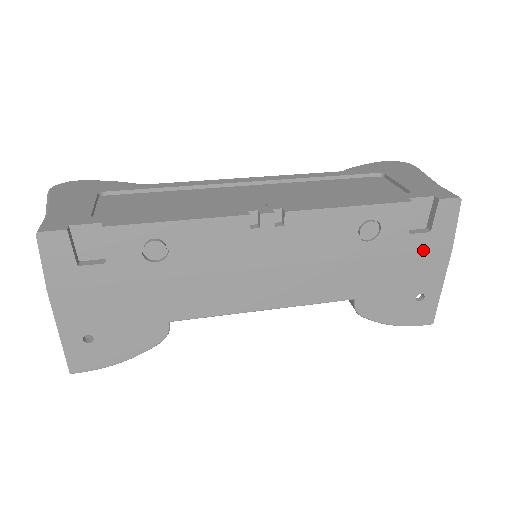
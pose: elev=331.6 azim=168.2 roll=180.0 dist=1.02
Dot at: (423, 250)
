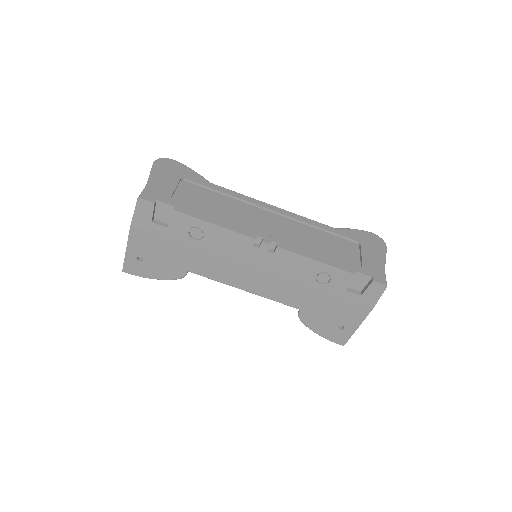
Dot at: (353, 303)
